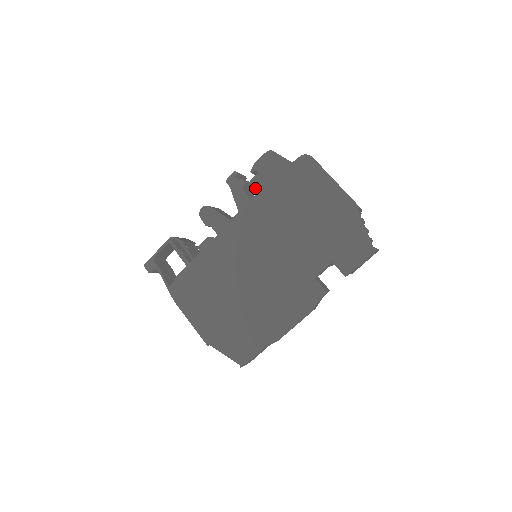
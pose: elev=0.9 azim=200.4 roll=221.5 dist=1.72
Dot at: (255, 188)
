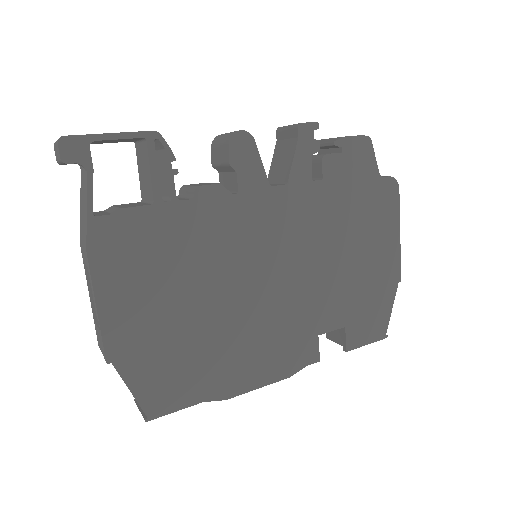
Dot at: (326, 169)
